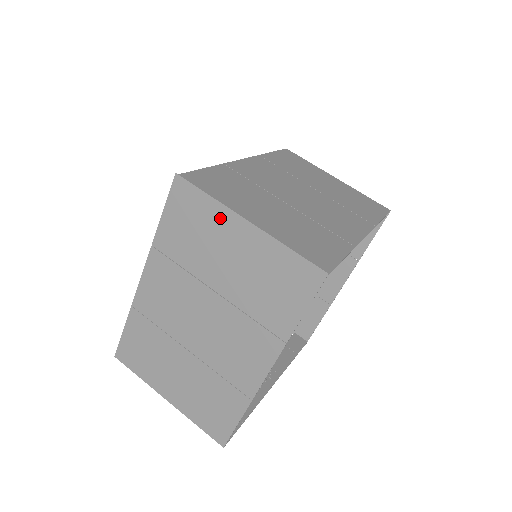
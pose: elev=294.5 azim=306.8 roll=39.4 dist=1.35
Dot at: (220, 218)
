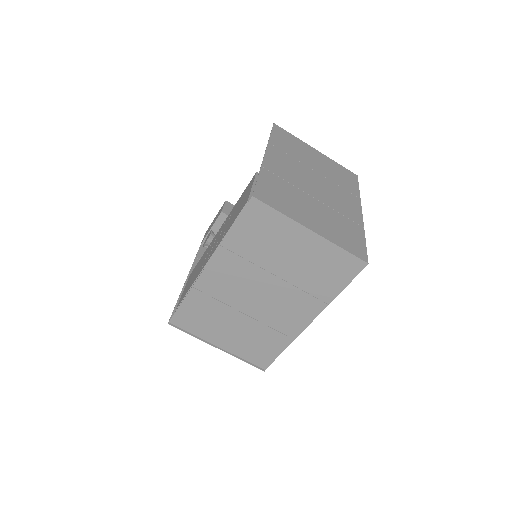
Dot at: occluded
